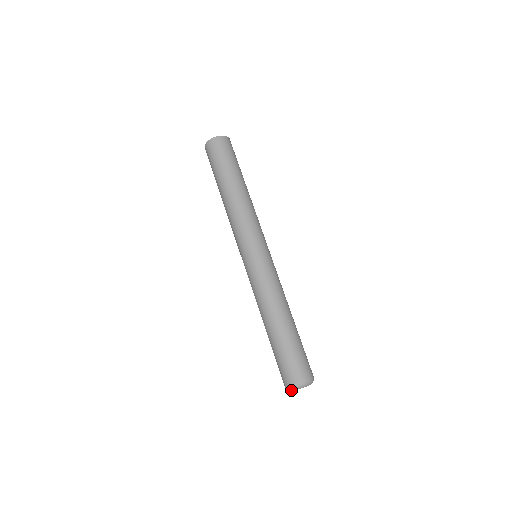
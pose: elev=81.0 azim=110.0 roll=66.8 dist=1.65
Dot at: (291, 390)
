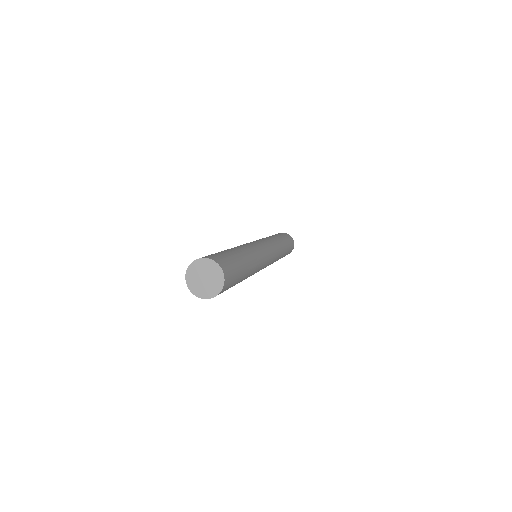
Dot at: occluded
